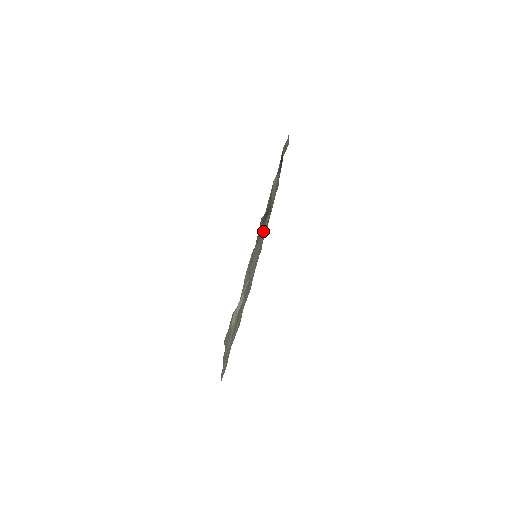
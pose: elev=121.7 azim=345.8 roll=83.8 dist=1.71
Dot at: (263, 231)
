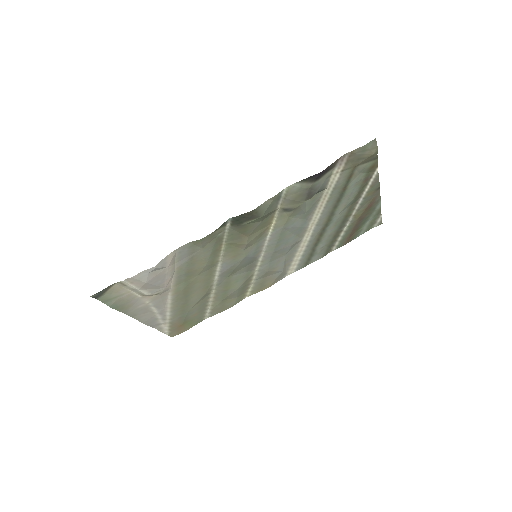
Dot at: (281, 236)
